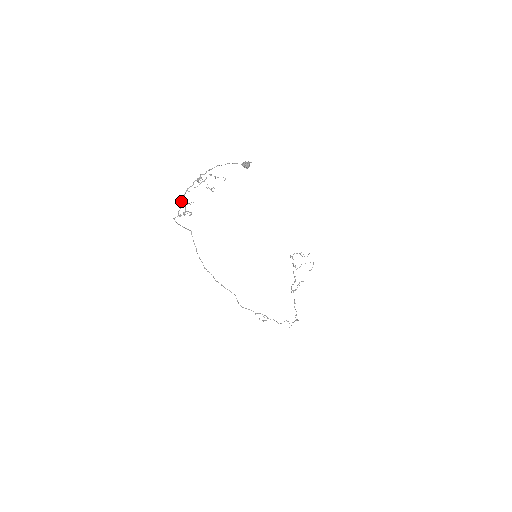
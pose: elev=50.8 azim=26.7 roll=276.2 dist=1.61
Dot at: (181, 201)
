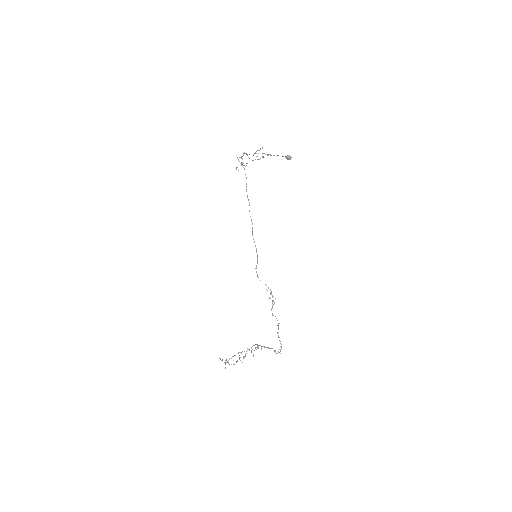
Dot at: (243, 153)
